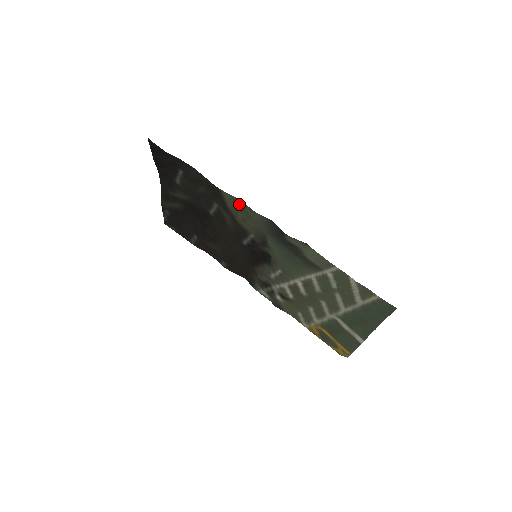
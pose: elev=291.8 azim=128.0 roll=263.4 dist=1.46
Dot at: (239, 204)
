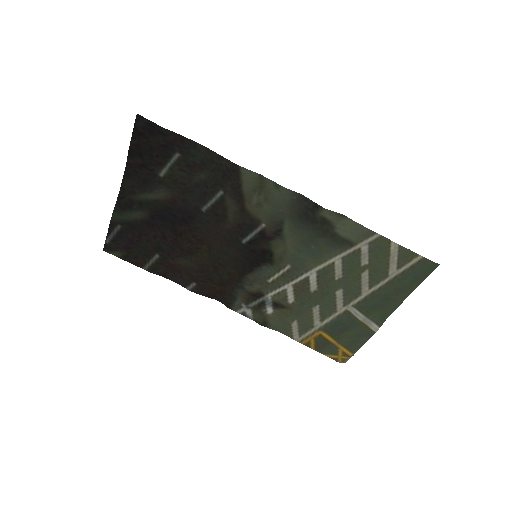
Dot at: (260, 183)
